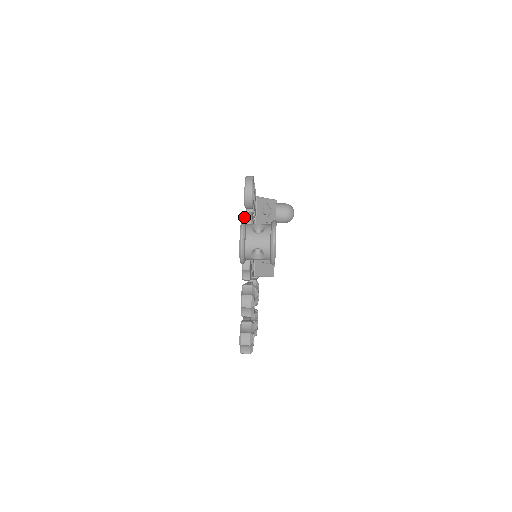
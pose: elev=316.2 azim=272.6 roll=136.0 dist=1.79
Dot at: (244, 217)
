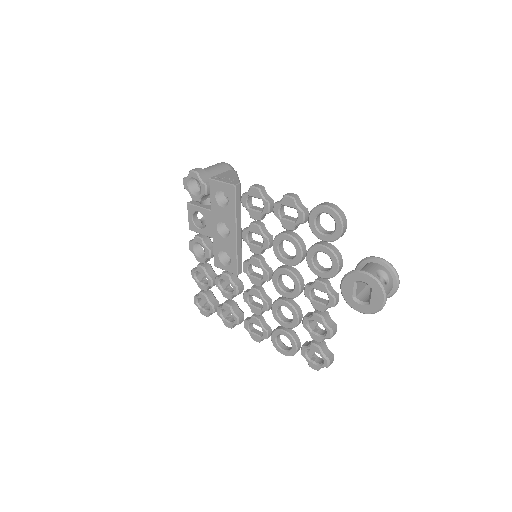
Dot at: (337, 257)
